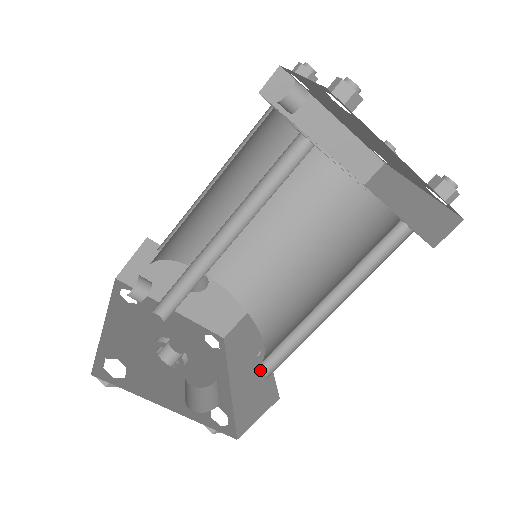
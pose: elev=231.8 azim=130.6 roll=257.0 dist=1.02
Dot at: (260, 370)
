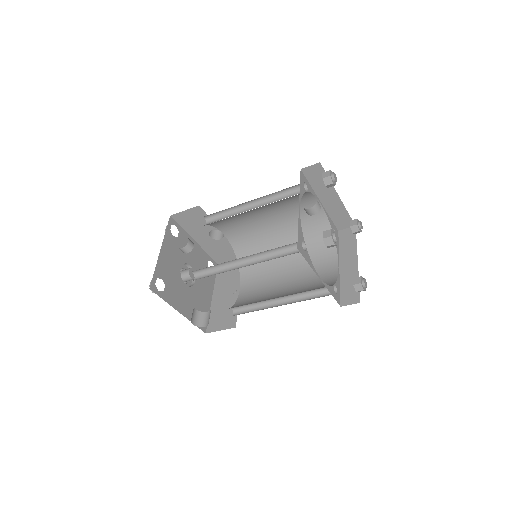
Dot at: (232, 303)
